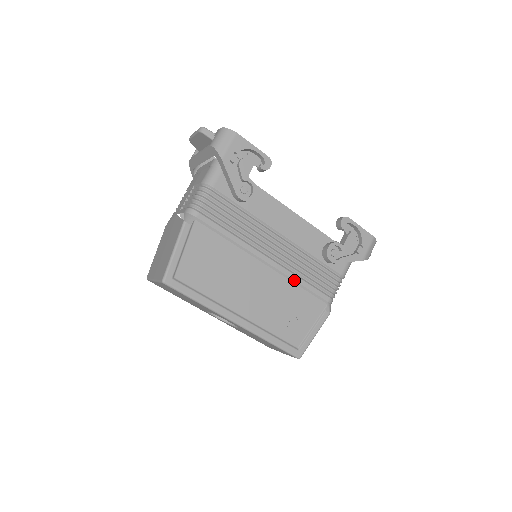
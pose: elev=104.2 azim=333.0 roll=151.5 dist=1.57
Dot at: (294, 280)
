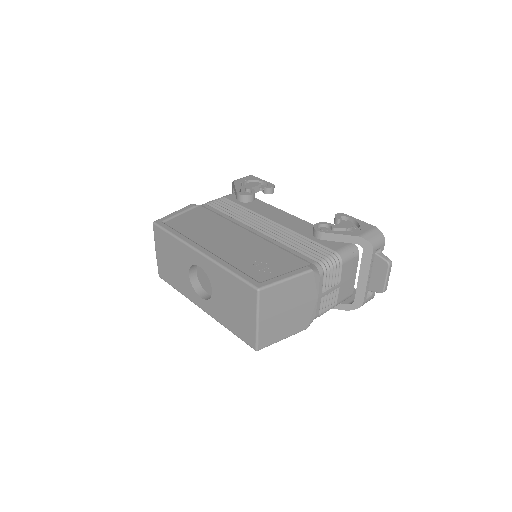
Dot at: (276, 244)
